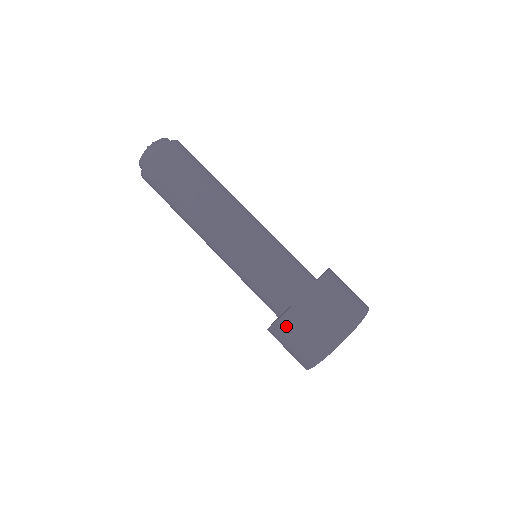
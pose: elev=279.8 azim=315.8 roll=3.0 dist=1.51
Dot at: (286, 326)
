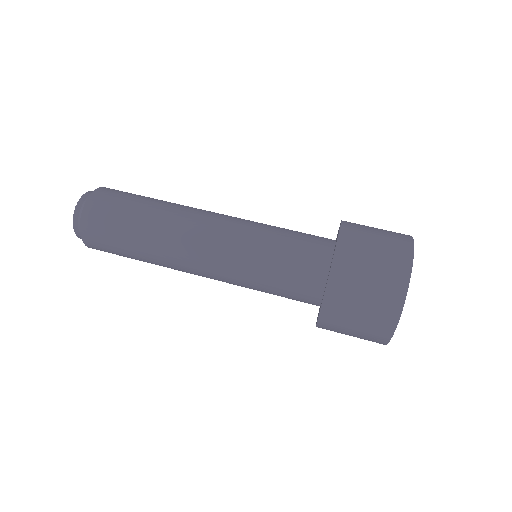
Dot at: (332, 317)
